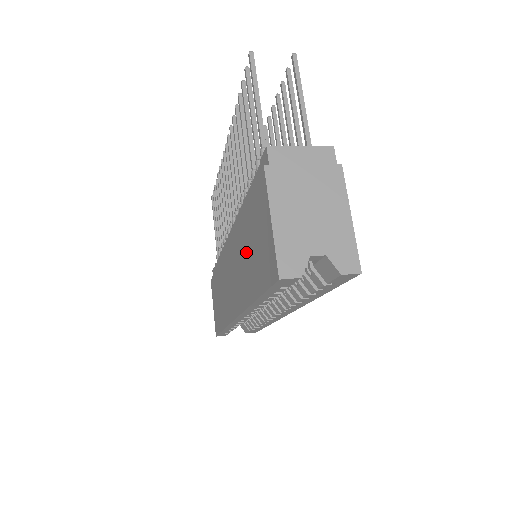
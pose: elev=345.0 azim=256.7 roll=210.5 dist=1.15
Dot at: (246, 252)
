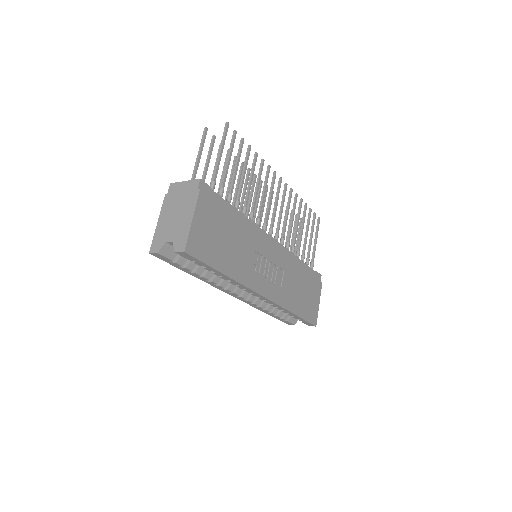
Dot at: occluded
